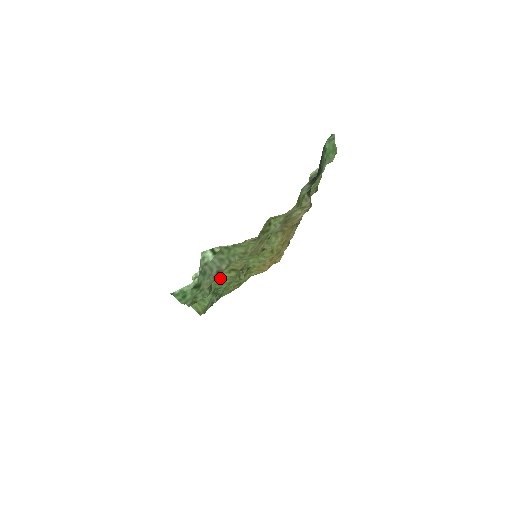
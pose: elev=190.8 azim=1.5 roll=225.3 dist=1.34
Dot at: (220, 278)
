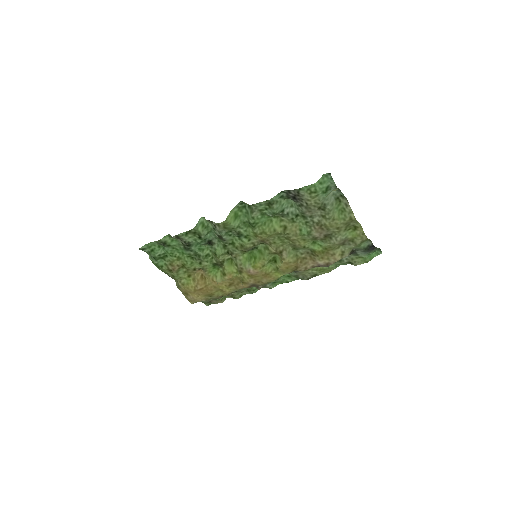
Dot at: (268, 224)
